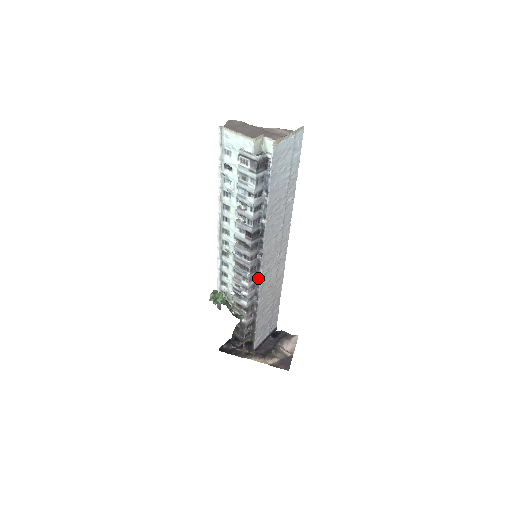
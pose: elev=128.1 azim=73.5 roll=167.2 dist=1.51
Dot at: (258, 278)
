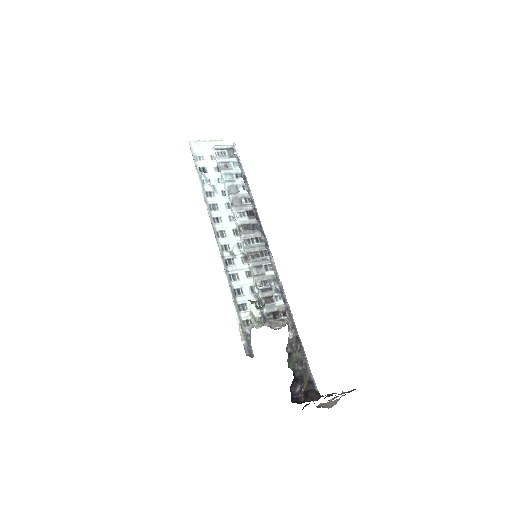
Dot at: (274, 271)
